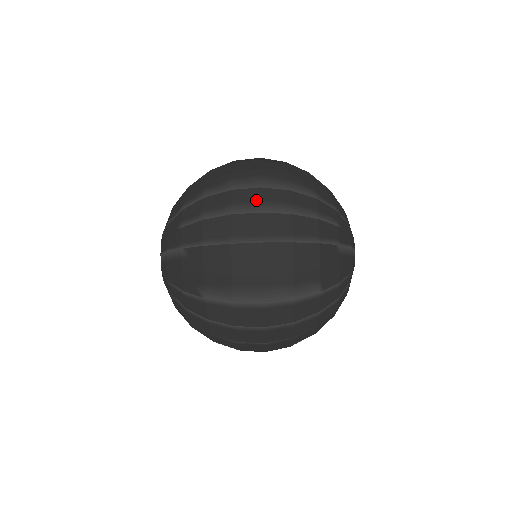
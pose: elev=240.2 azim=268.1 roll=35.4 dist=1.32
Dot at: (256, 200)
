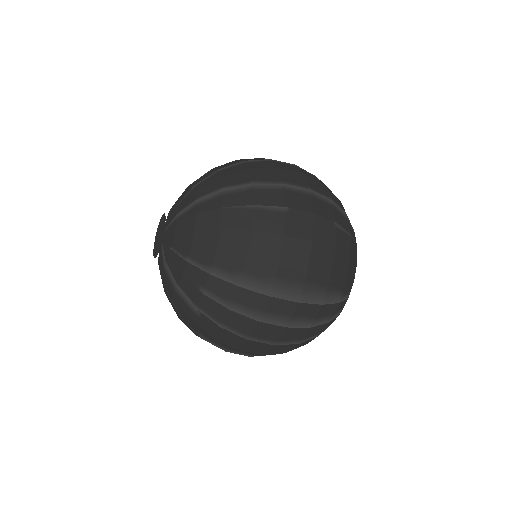
Dot at: (288, 314)
